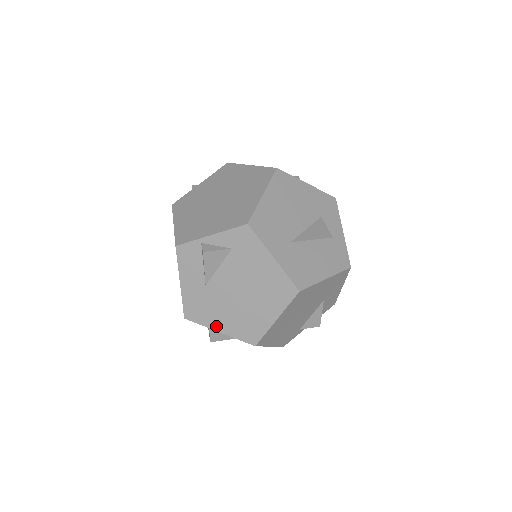
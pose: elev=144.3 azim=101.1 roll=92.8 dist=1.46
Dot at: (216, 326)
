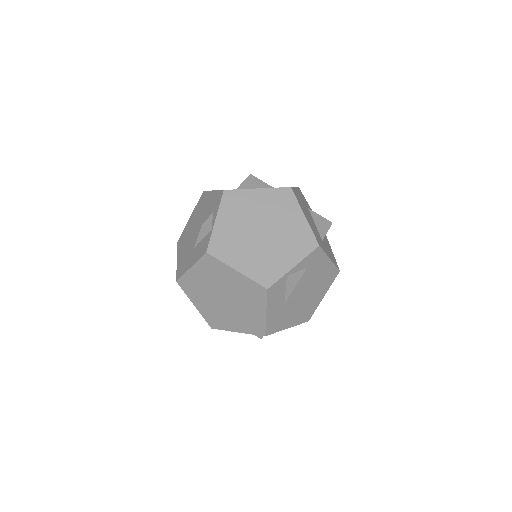
Dot at: (287, 326)
